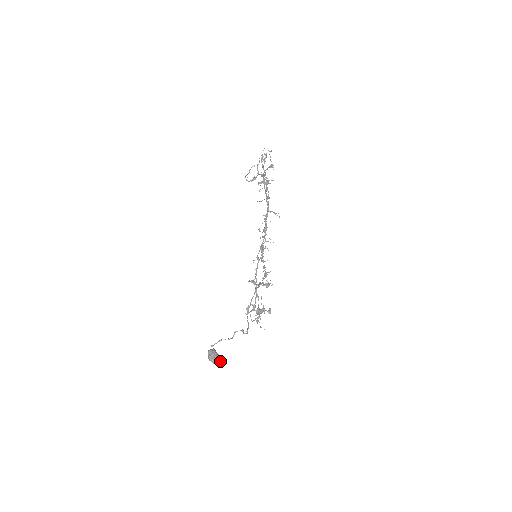
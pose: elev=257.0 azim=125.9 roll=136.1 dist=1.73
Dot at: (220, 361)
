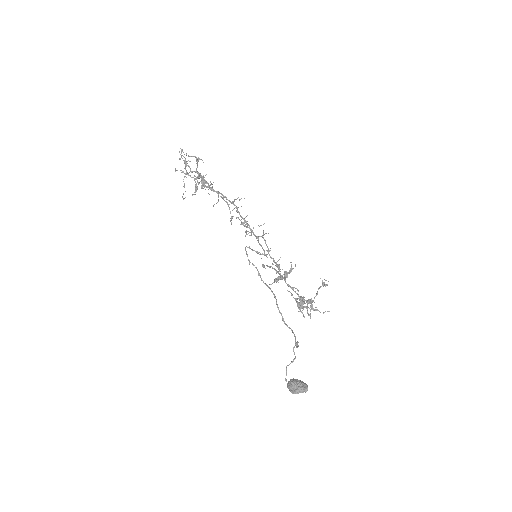
Dot at: (306, 386)
